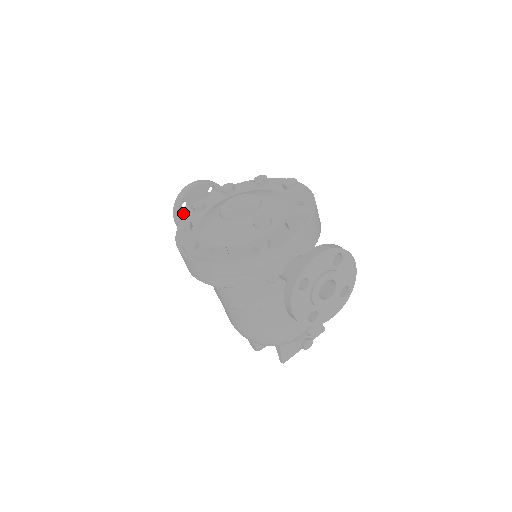
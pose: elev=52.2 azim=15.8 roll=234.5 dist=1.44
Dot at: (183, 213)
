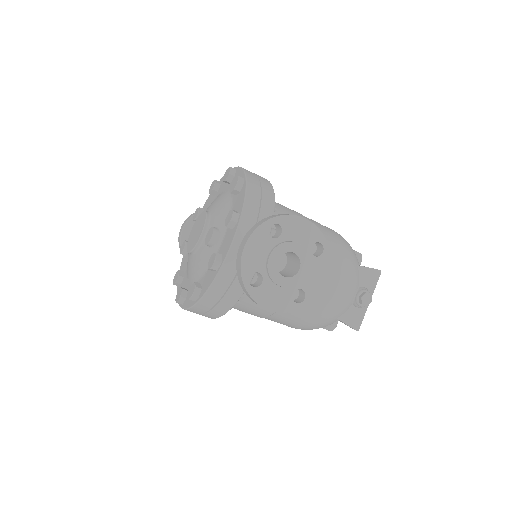
Dot at: occluded
